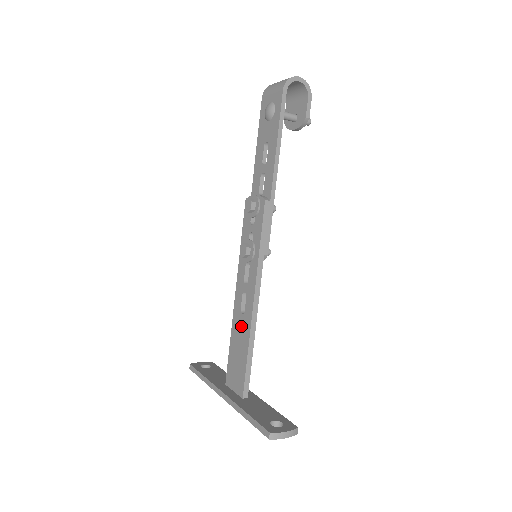
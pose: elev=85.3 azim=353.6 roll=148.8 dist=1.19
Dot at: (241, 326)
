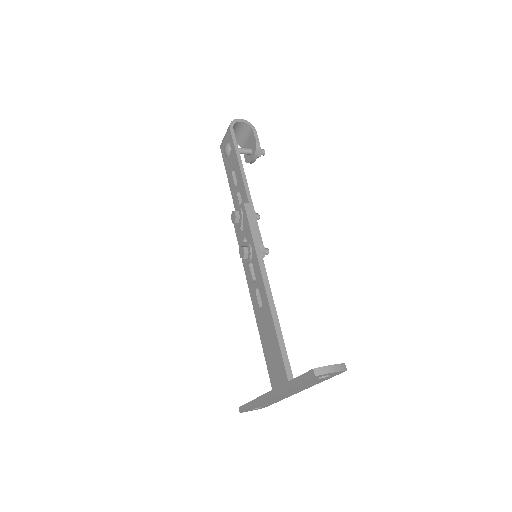
Dot at: (264, 320)
